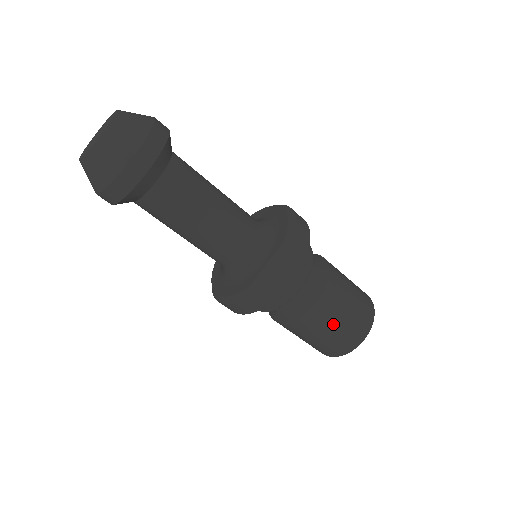
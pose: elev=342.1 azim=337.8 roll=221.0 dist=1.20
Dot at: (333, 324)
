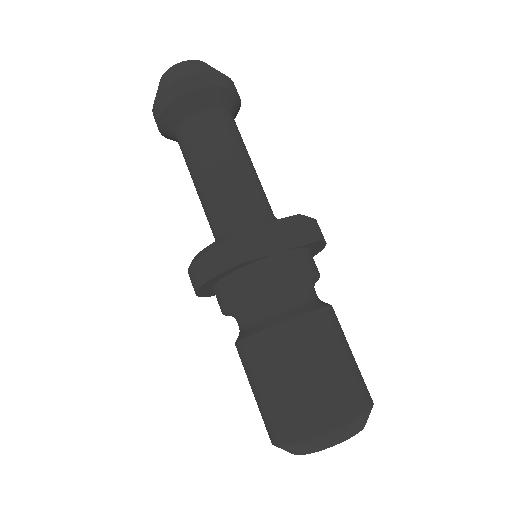
Dot at: (315, 361)
